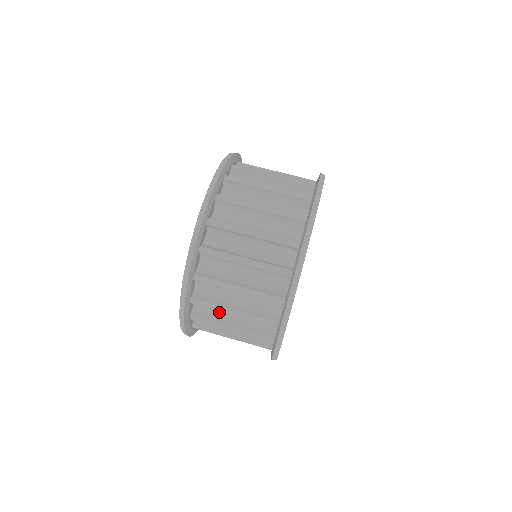
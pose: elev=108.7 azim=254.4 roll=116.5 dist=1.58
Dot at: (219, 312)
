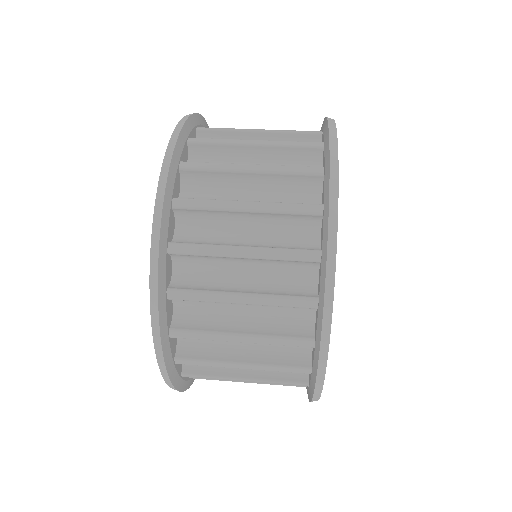
Dot at: (218, 238)
